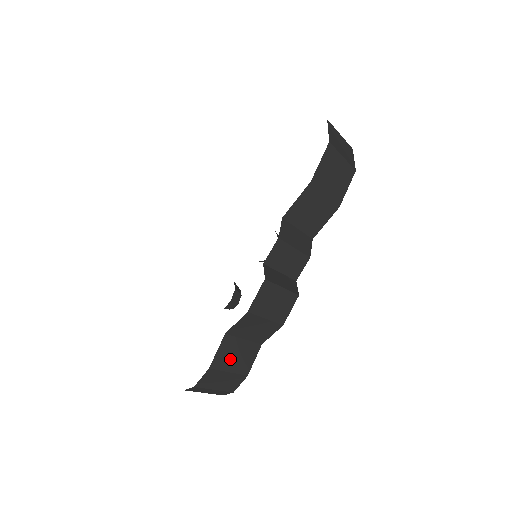
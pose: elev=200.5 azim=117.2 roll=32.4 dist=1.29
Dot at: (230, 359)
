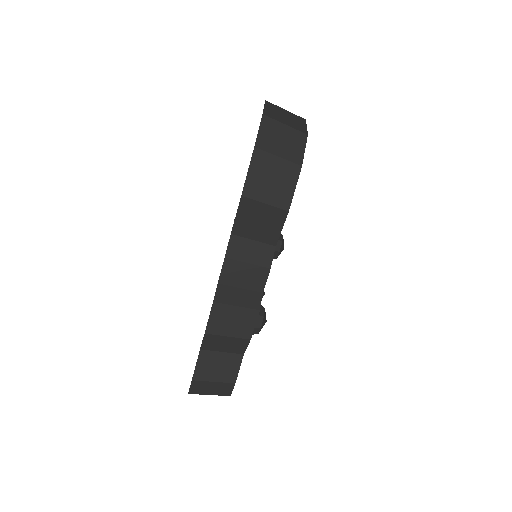
Dot at: (212, 370)
